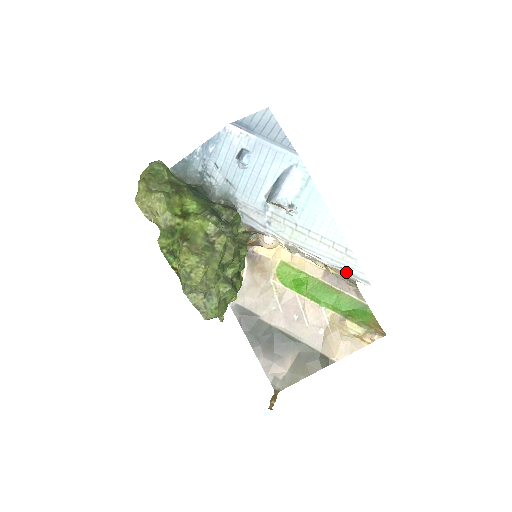
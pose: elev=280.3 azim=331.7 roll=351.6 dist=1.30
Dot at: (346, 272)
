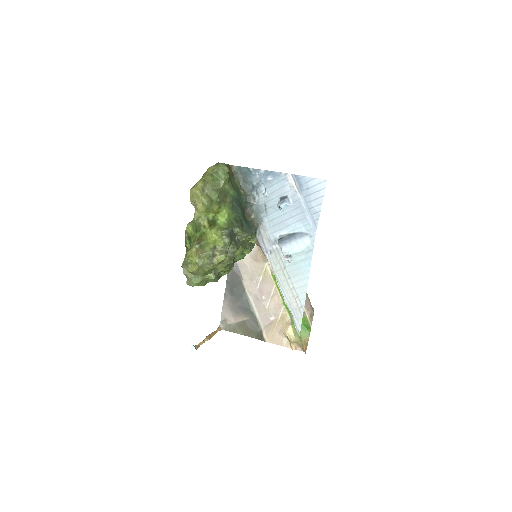
Dot at: (292, 317)
